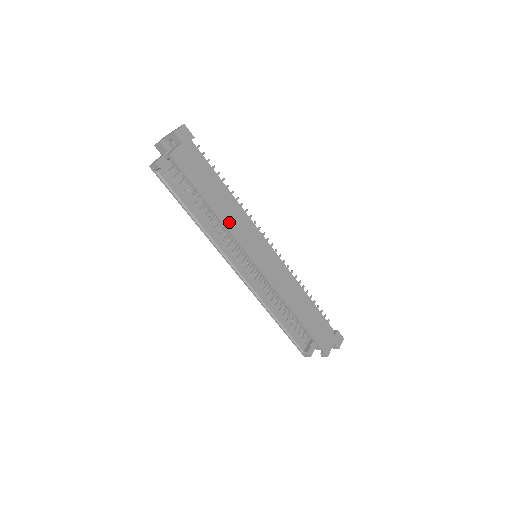
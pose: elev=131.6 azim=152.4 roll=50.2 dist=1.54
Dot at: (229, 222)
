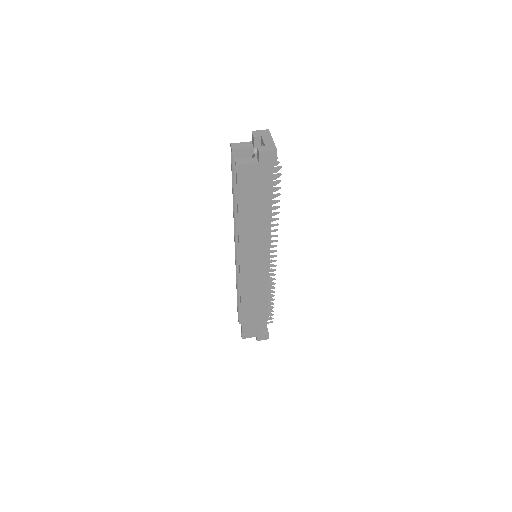
Dot at: (245, 233)
